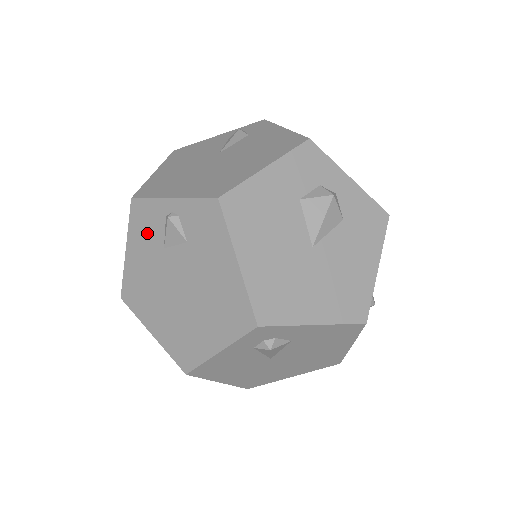
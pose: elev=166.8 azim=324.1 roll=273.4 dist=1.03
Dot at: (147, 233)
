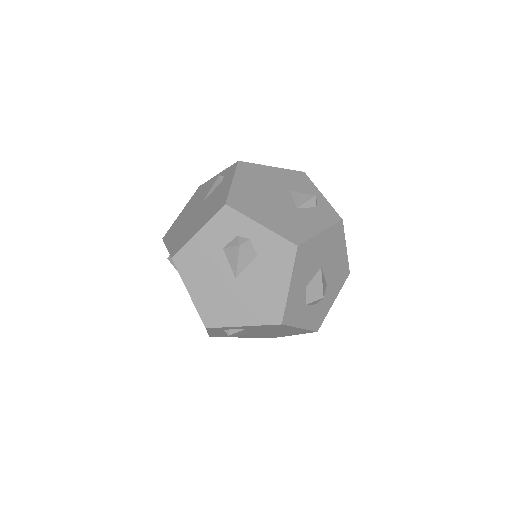
Dot at: occluded
